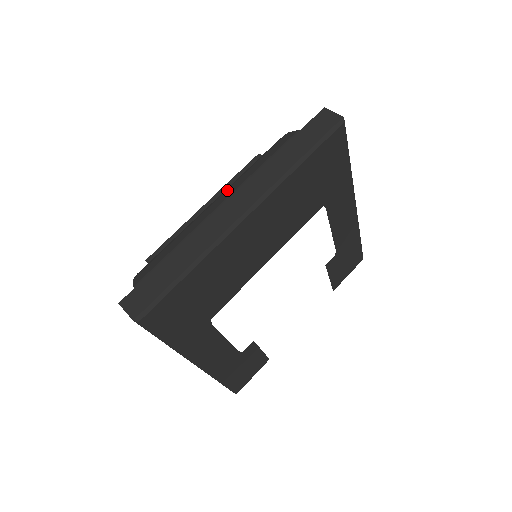
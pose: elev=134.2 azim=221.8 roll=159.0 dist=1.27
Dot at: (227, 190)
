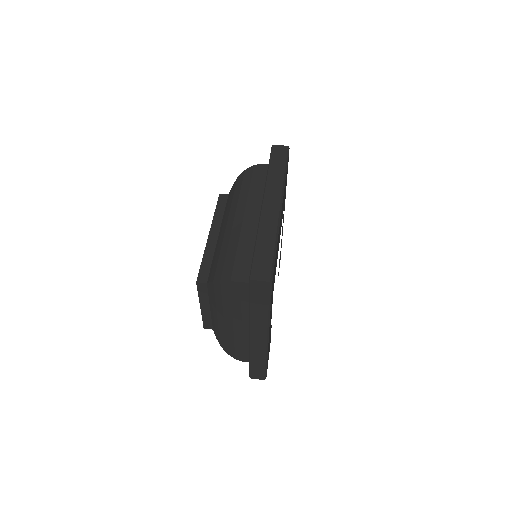
Dot at: (237, 210)
